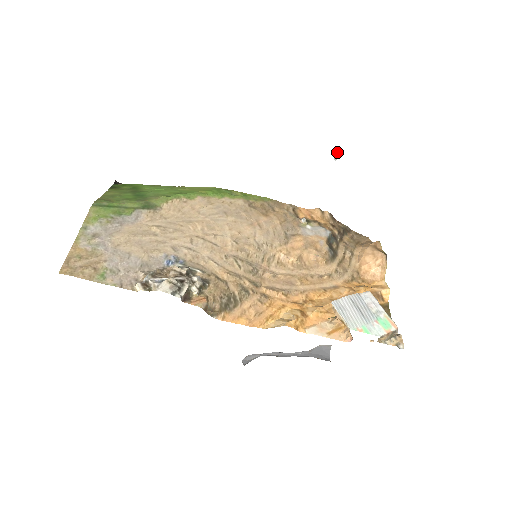
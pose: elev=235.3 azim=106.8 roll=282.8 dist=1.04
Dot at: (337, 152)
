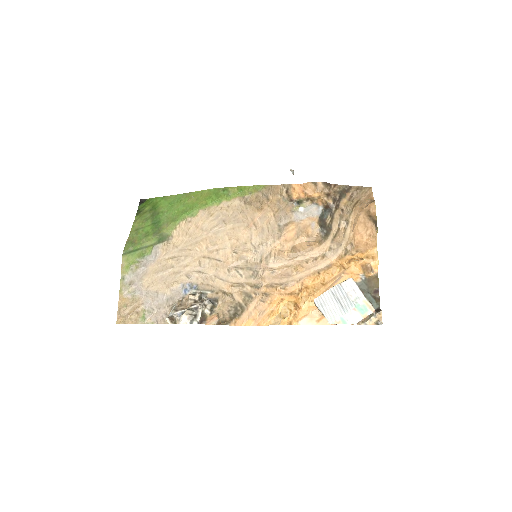
Dot at: (291, 171)
